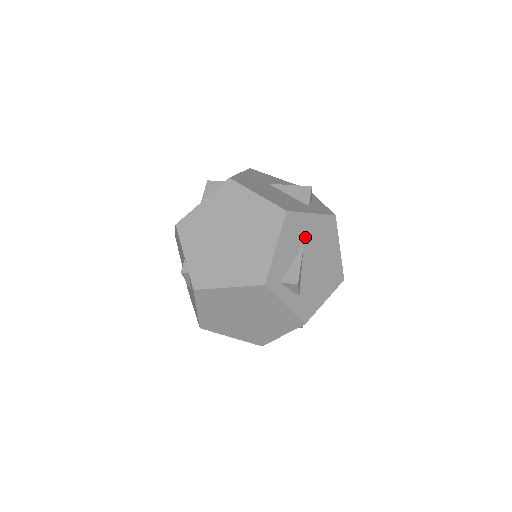
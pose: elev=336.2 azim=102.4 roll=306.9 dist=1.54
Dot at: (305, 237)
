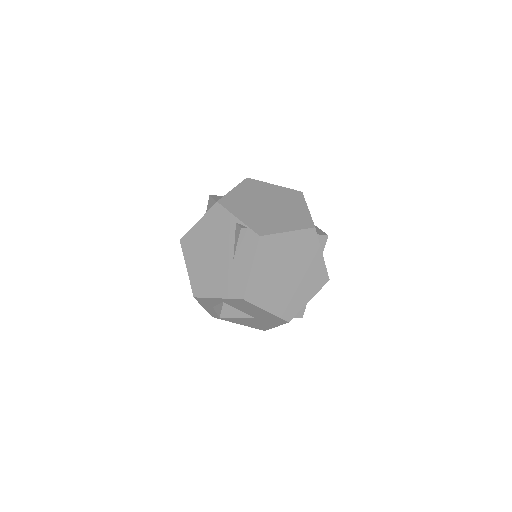
Dot at: occluded
